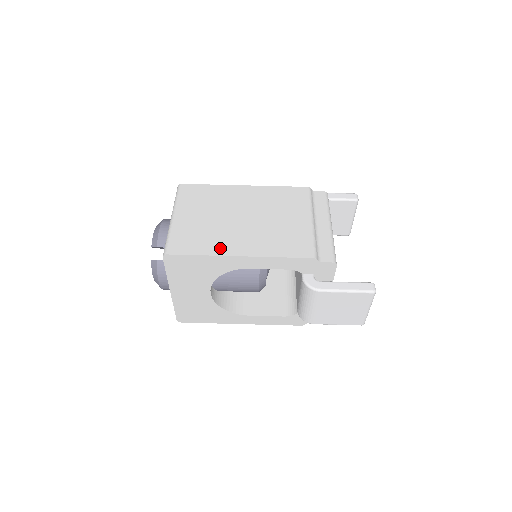
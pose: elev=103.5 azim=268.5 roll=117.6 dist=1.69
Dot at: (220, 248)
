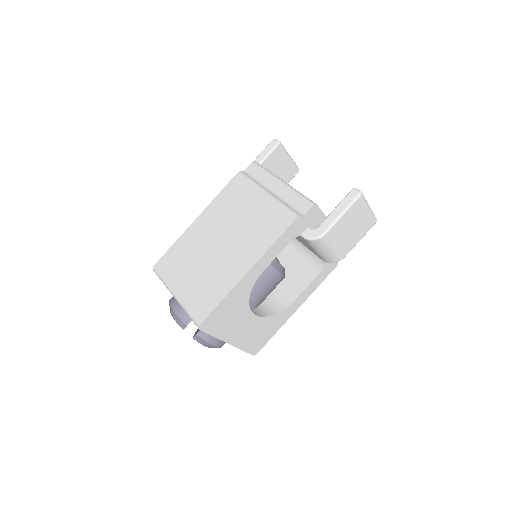
Dot at: (229, 281)
